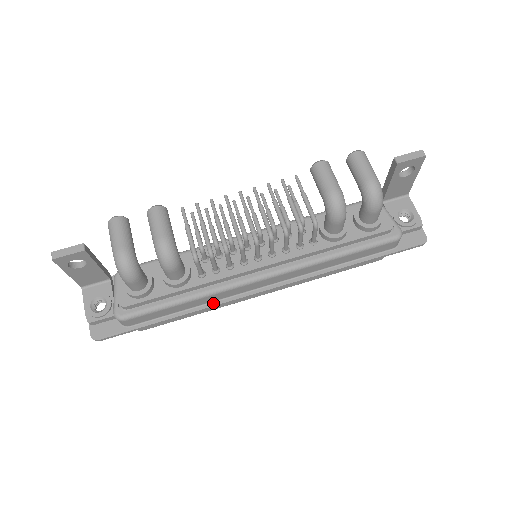
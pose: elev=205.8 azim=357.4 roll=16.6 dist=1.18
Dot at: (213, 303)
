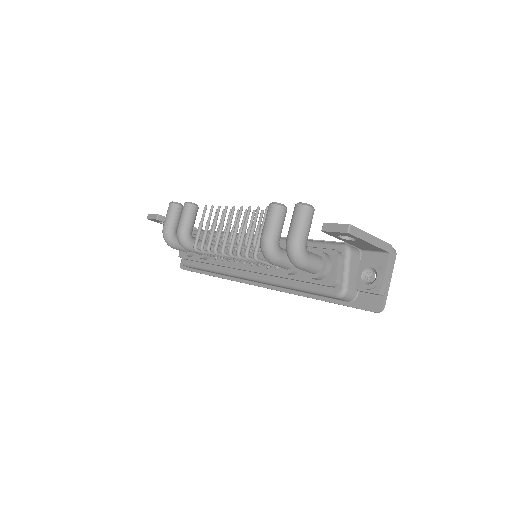
Dot at: (228, 277)
